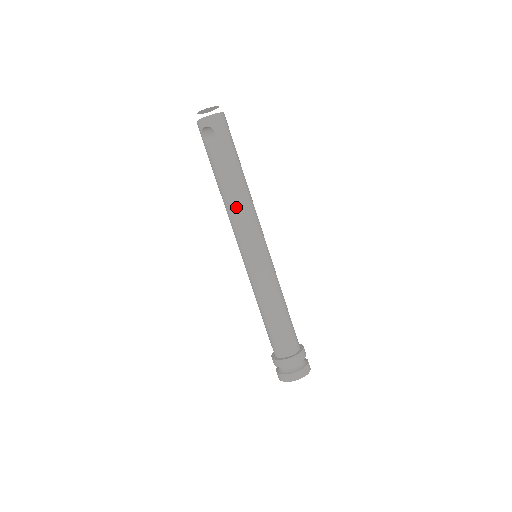
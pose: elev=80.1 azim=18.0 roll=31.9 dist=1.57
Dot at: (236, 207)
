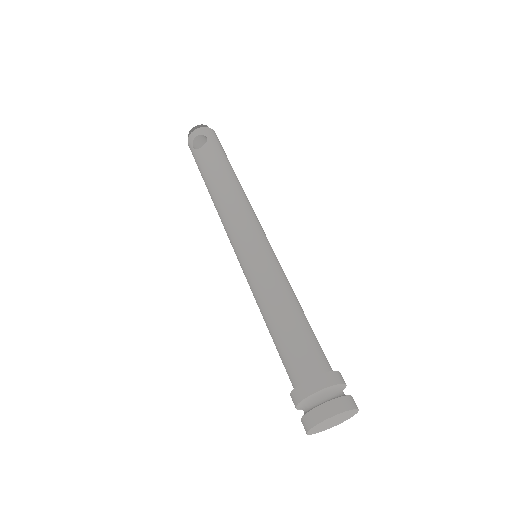
Dot at: (230, 196)
